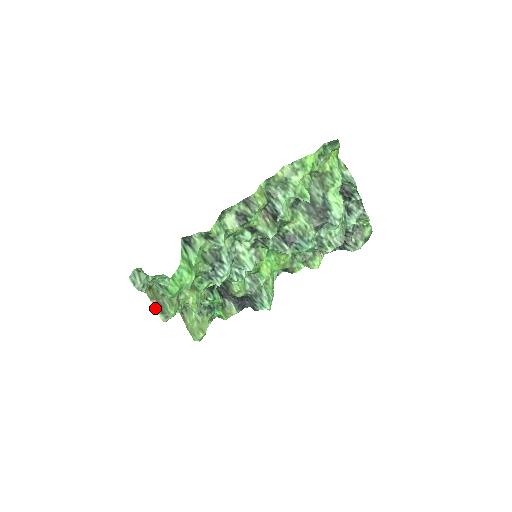
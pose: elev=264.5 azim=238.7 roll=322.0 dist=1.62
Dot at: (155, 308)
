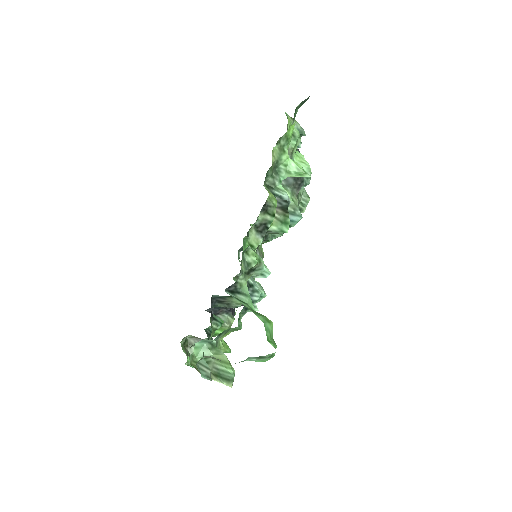
Dot at: (219, 382)
